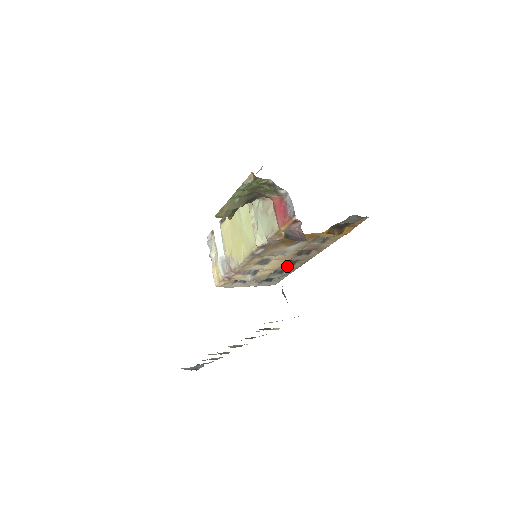
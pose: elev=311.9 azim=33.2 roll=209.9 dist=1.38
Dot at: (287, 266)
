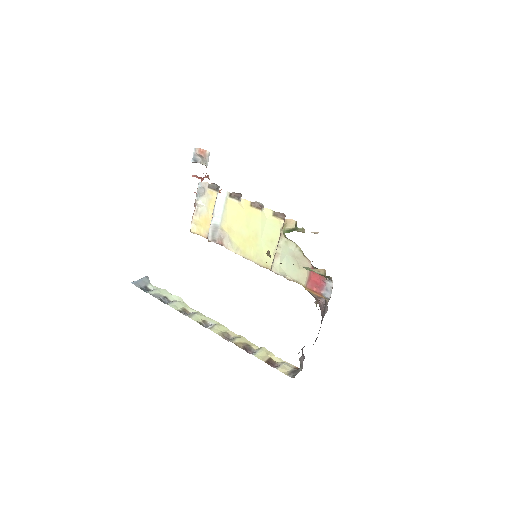
Dot at: occluded
